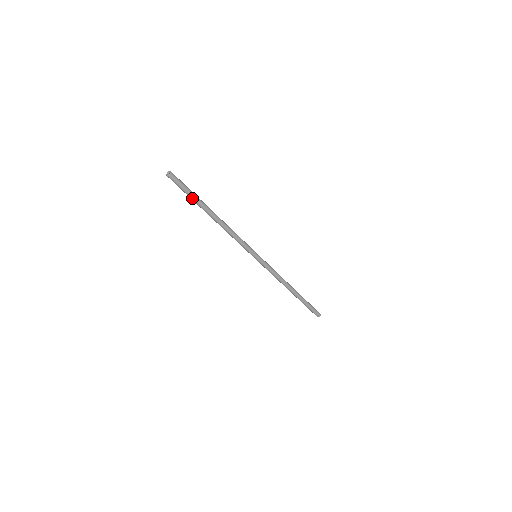
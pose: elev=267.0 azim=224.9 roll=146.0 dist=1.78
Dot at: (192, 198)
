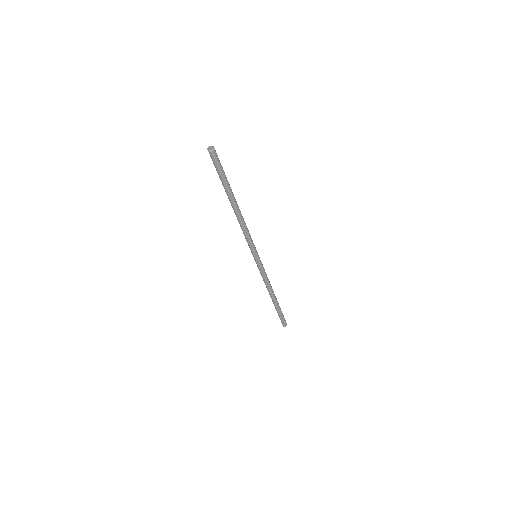
Dot at: (222, 181)
